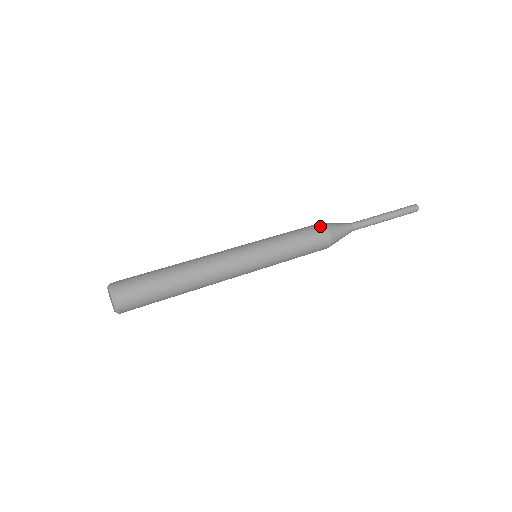
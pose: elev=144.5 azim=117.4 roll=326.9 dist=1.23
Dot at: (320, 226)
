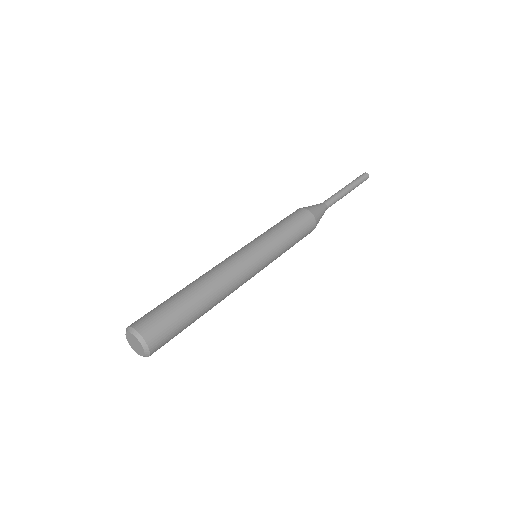
Dot at: (309, 217)
